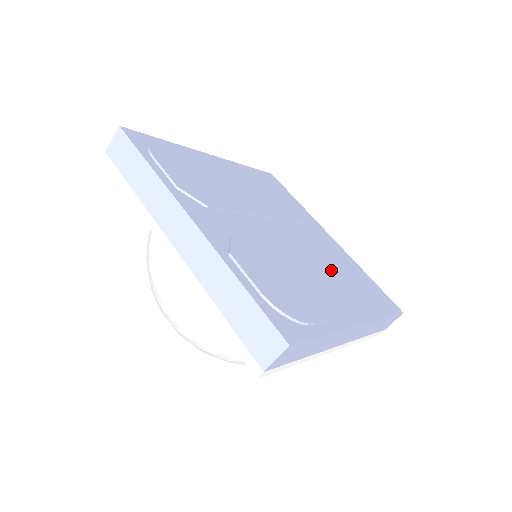
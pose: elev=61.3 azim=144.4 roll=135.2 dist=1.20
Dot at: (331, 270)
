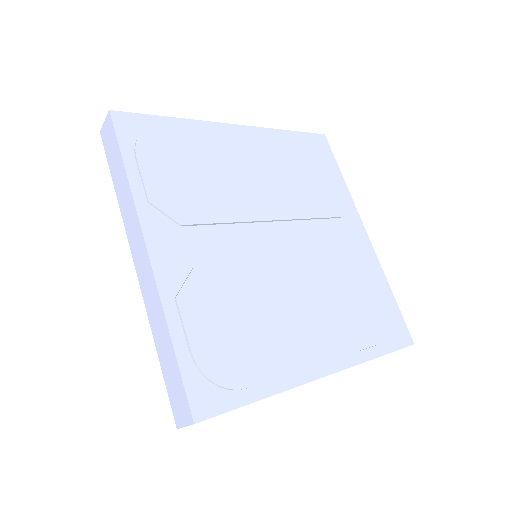
Dot at: (328, 295)
